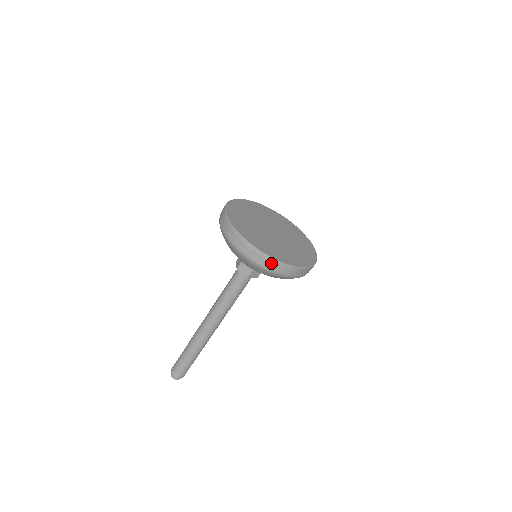
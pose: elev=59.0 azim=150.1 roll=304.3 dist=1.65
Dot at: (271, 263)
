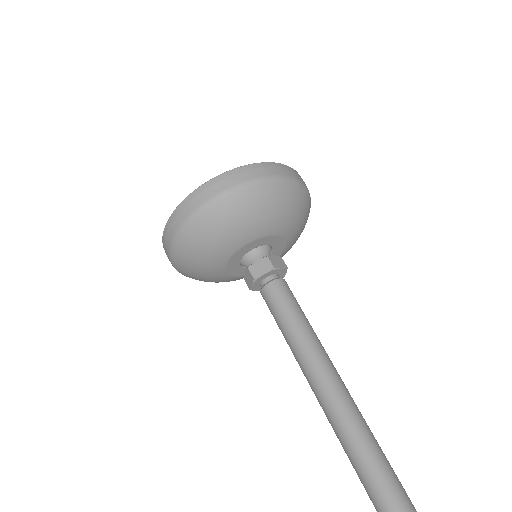
Dot at: (174, 221)
